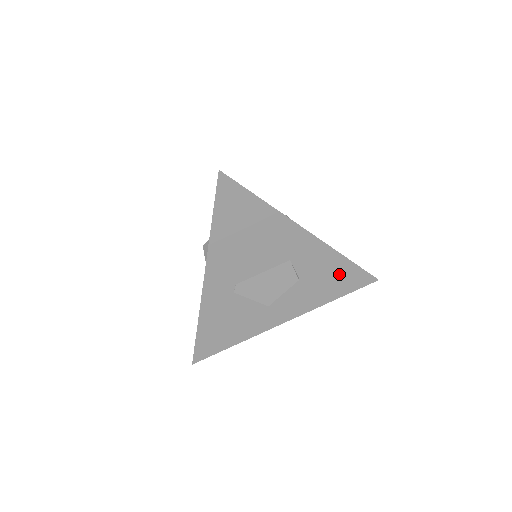
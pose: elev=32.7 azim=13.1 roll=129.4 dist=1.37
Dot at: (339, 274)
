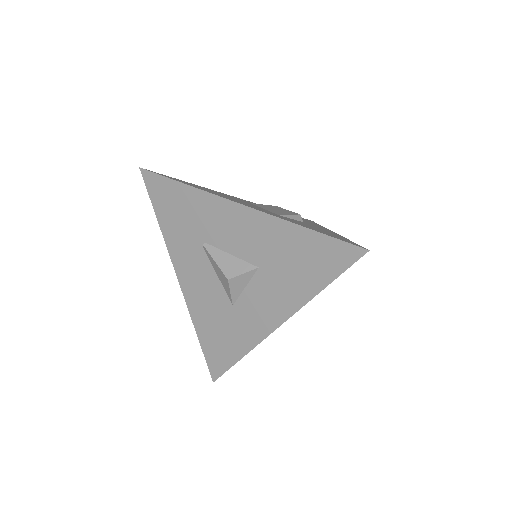
Dot at: occluded
